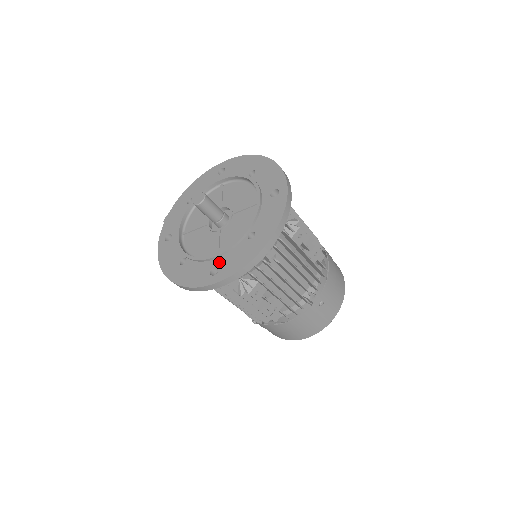
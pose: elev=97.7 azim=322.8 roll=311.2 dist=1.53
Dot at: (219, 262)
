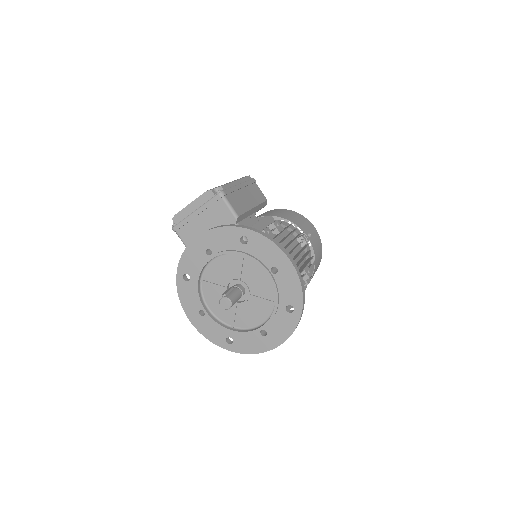
Dot at: (234, 337)
